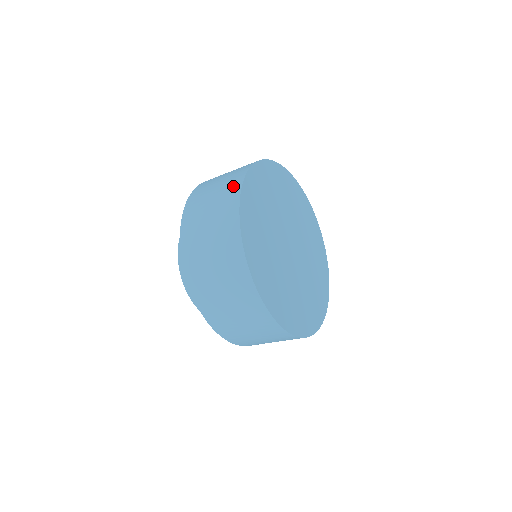
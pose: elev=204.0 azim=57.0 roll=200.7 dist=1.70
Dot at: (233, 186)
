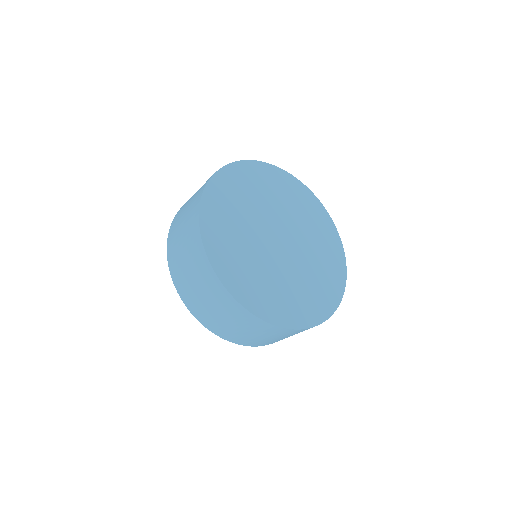
Dot at: (199, 257)
